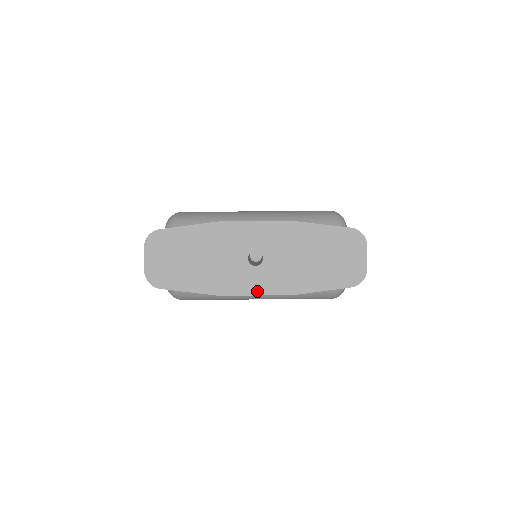
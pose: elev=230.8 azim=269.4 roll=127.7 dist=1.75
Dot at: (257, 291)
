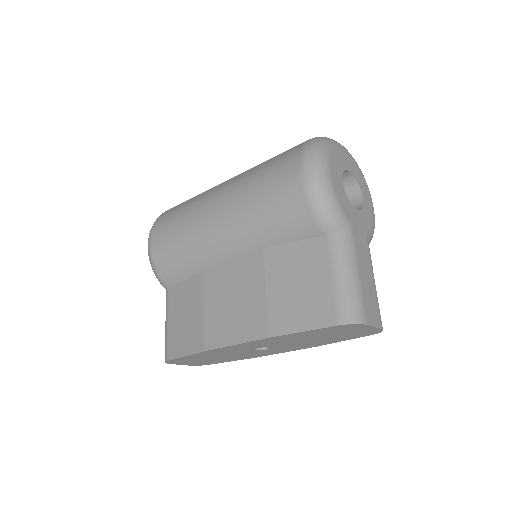
Dot at: (284, 352)
